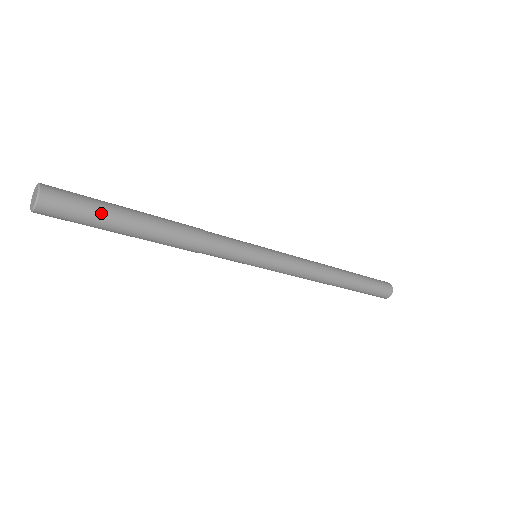
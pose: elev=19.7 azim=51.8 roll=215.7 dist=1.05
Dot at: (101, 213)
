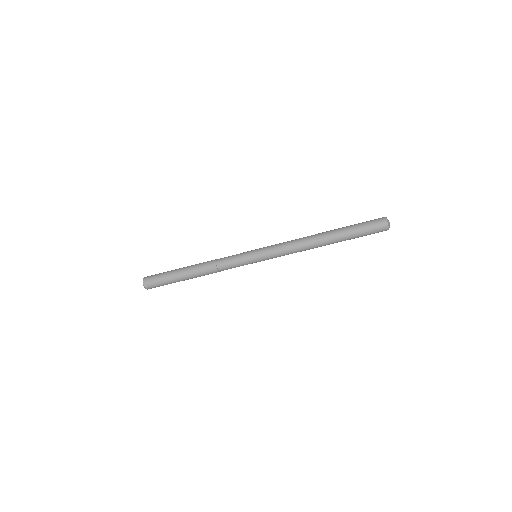
Dot at: (167, 280)
